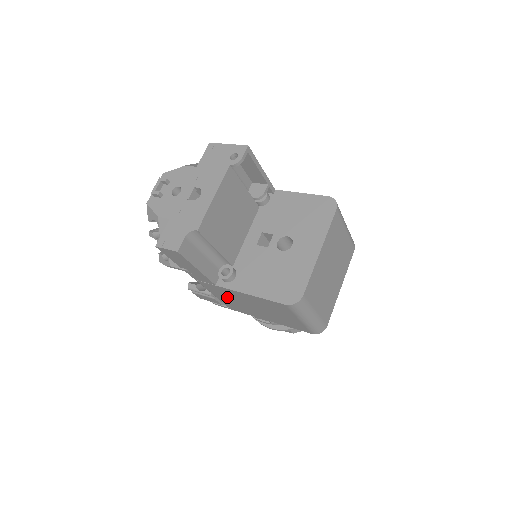
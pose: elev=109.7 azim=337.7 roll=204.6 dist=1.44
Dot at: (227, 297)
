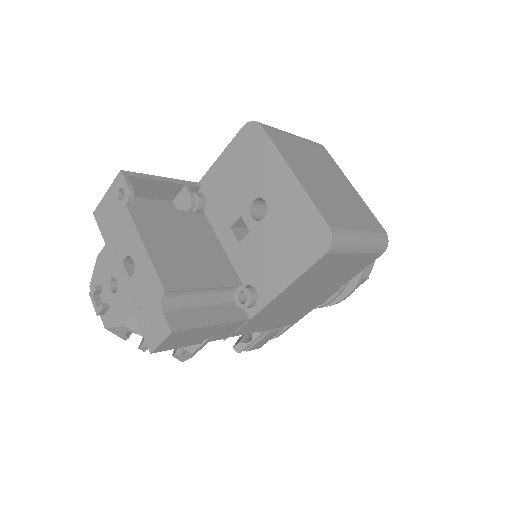
Dot at: (274, 317)
